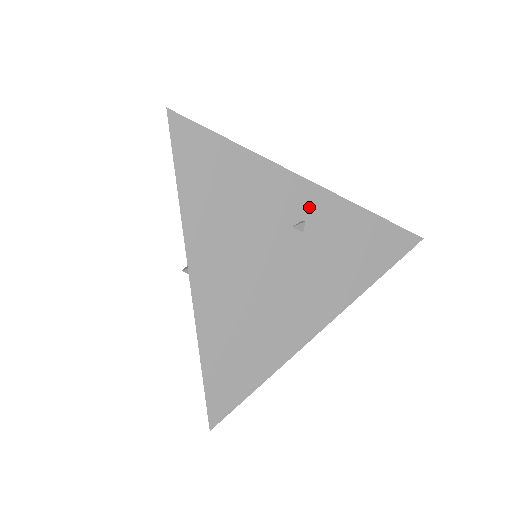
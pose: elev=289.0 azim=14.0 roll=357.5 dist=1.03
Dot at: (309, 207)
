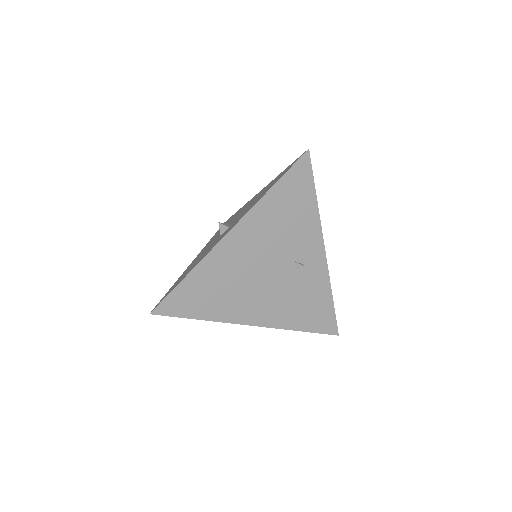
Dot at: (312, 261)
